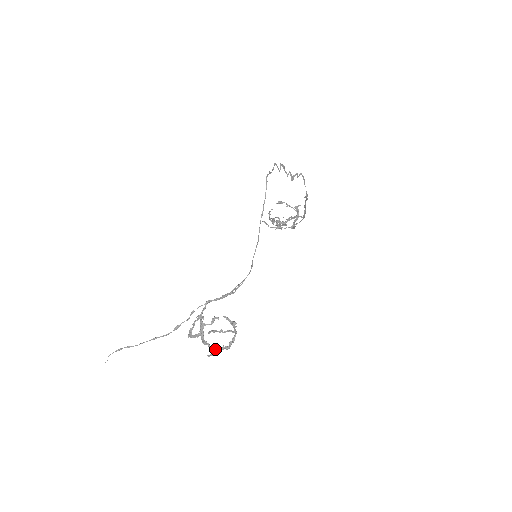
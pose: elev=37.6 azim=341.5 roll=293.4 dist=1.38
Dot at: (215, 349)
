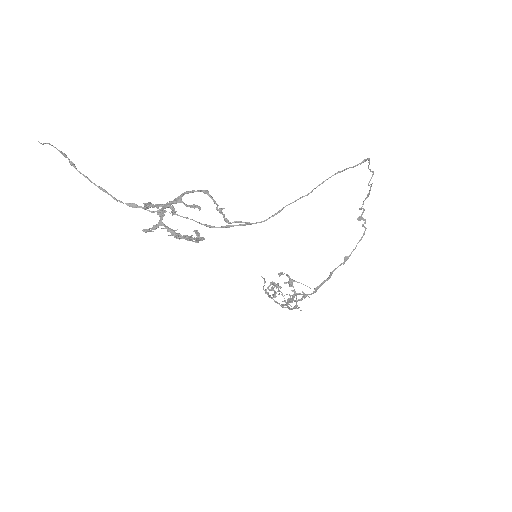
Dot at: (164, 224)
